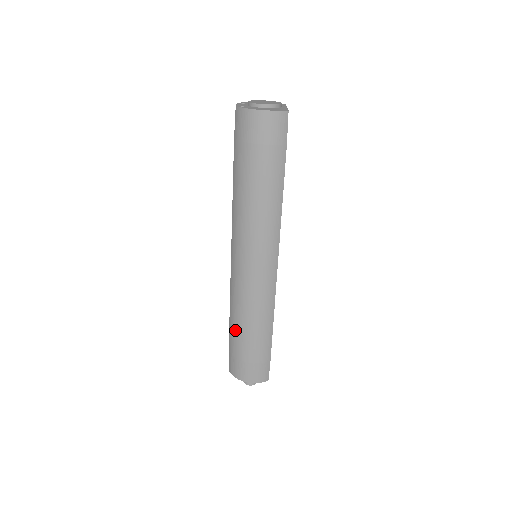
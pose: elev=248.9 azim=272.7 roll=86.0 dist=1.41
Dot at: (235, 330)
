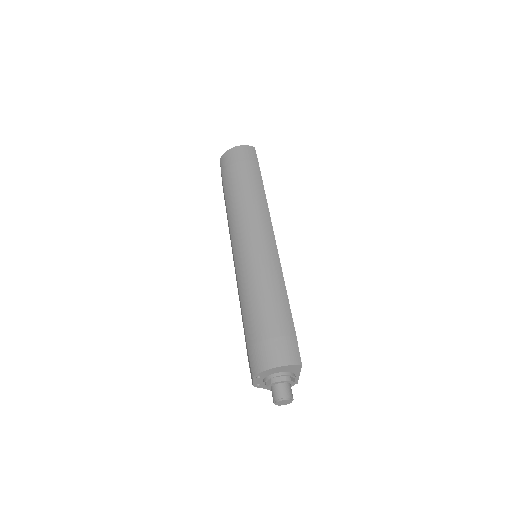
Dot at: (249, 310)
